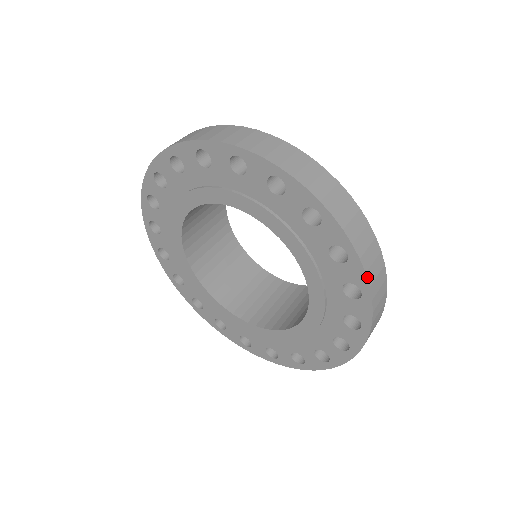
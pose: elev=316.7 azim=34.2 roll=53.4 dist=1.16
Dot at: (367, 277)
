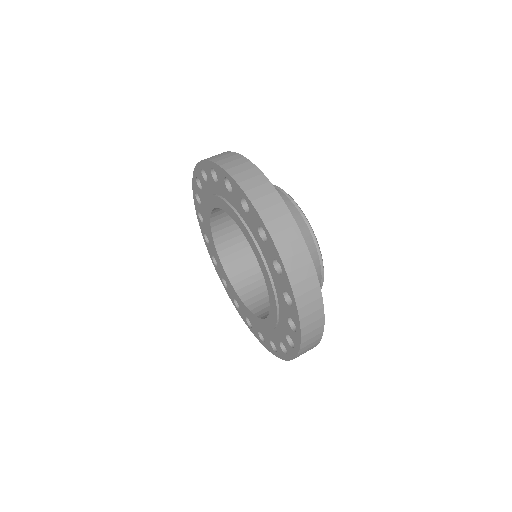
Dot at: (293, 290)
